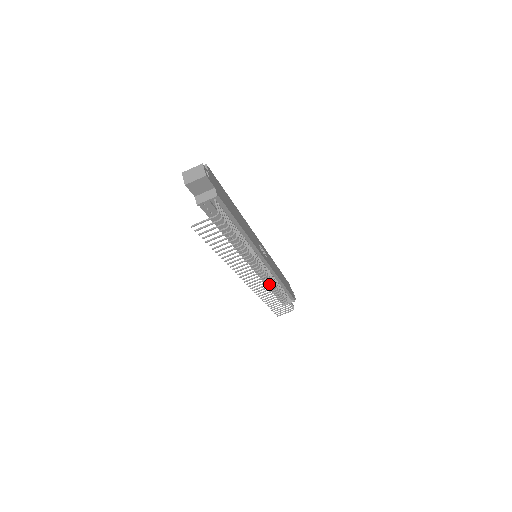
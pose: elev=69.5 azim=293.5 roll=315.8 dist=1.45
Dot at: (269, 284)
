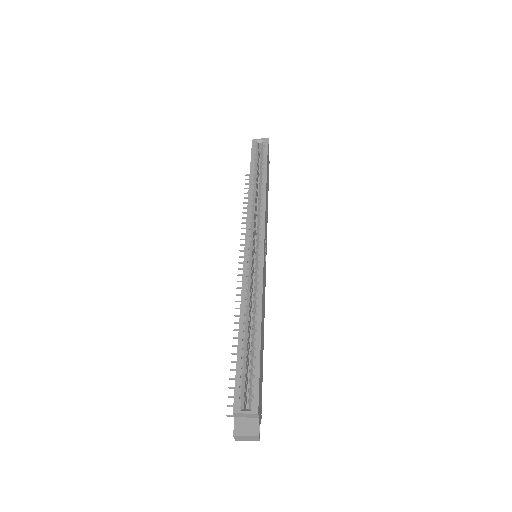
Dot at: occluded
